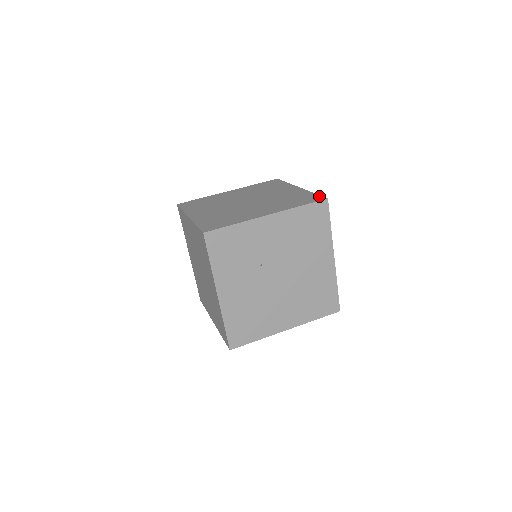
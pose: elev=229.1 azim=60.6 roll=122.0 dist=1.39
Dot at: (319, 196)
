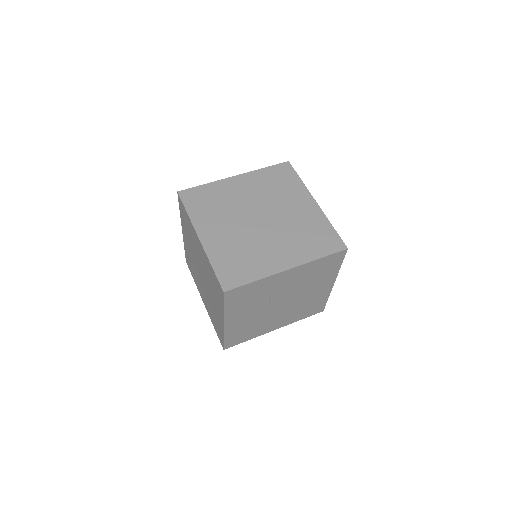
Dot at: (339, 239)
